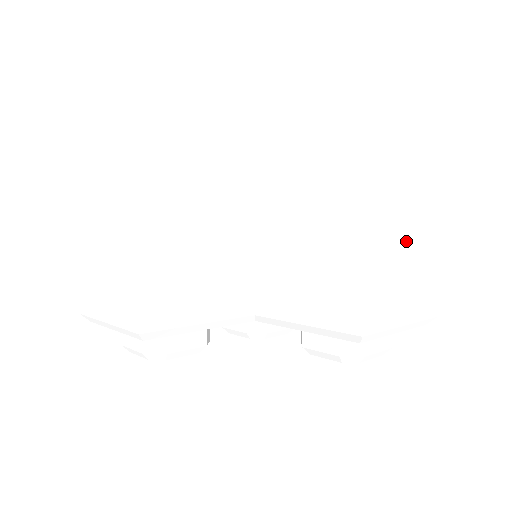
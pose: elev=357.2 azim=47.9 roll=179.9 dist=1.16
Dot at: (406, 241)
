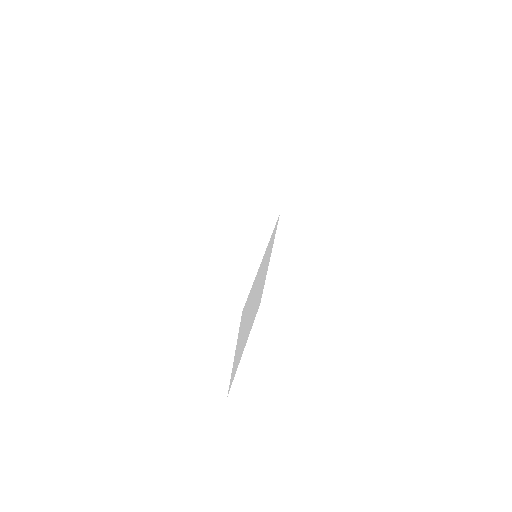
Dot at: occluded
